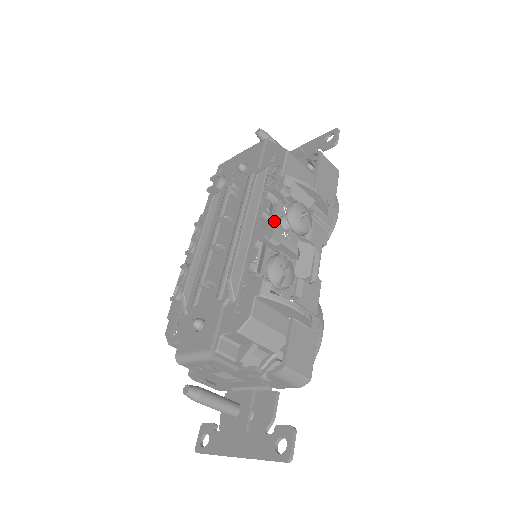
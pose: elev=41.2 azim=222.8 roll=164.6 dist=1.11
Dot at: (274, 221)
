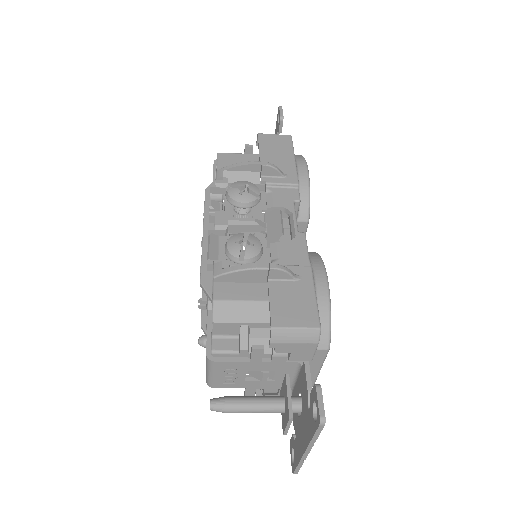
Dot at: occluded
